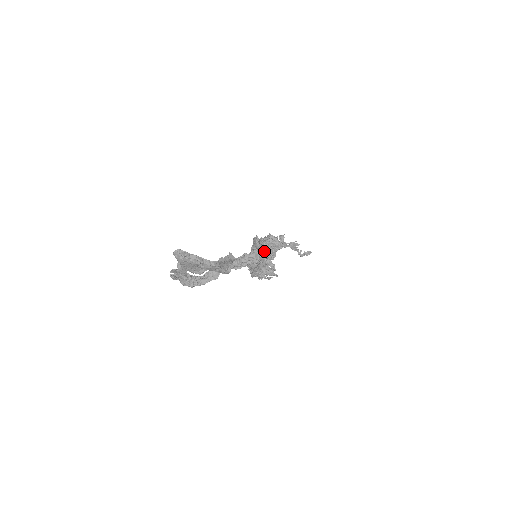
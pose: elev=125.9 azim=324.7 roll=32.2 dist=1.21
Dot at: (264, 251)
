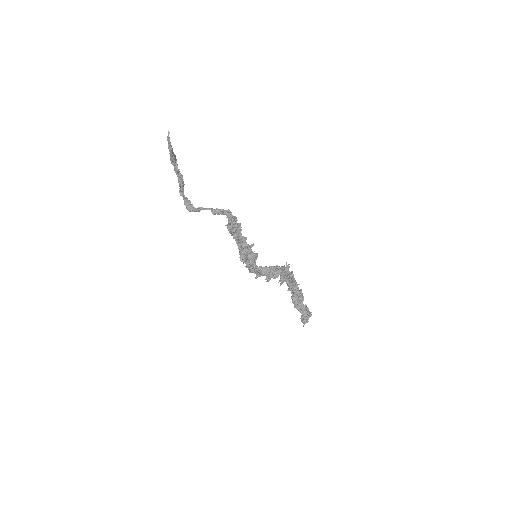
Dot at: occluded
